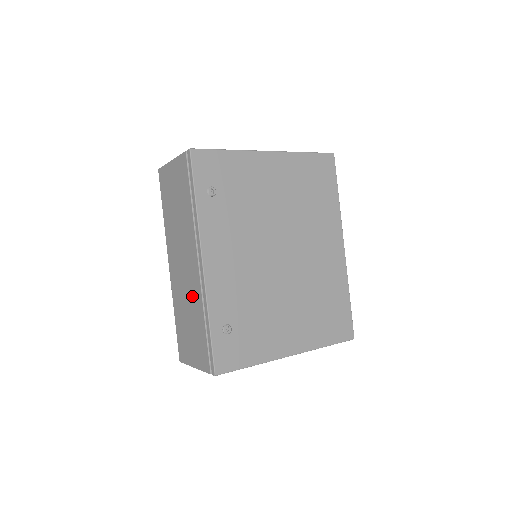
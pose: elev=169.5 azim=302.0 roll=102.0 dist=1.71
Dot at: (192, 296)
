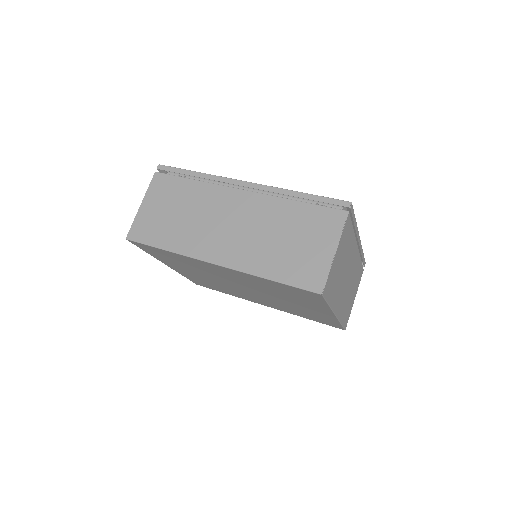
Dot at: (265, 217)
